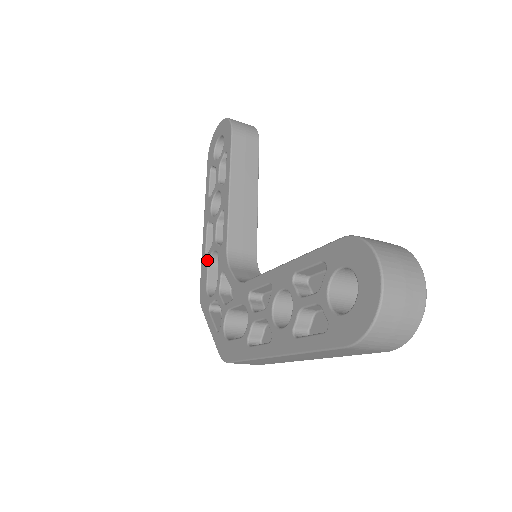
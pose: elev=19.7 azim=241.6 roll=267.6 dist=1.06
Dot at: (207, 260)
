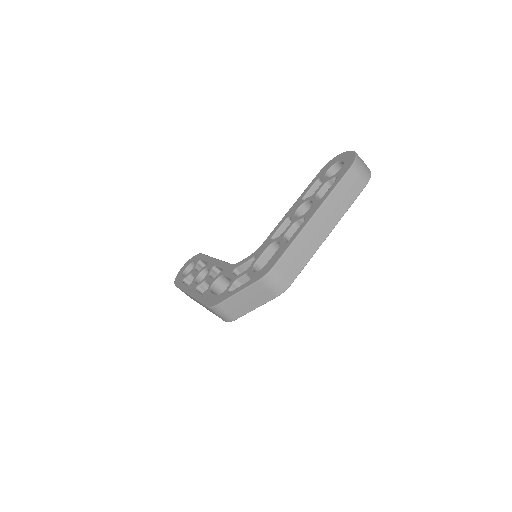
Dot at: (208, 291)
